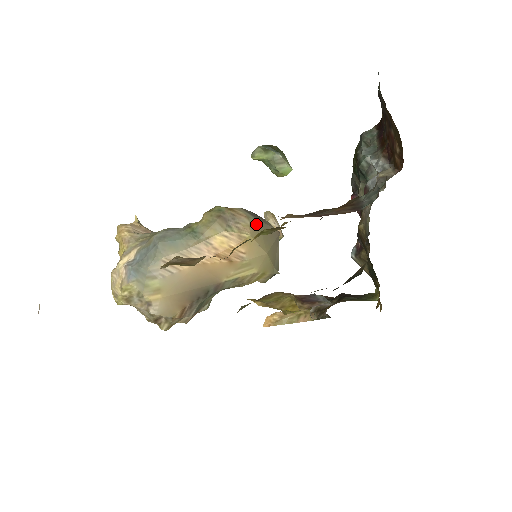
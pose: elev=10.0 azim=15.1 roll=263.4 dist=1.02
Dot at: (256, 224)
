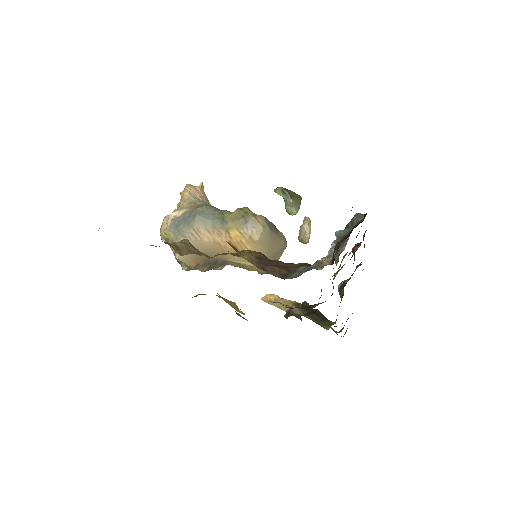
Dot at: (268, 234)
